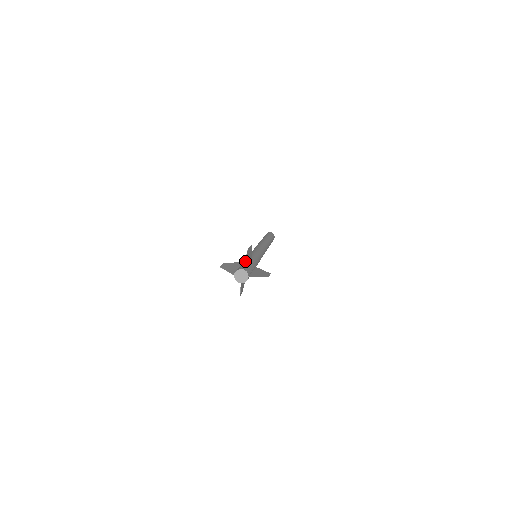
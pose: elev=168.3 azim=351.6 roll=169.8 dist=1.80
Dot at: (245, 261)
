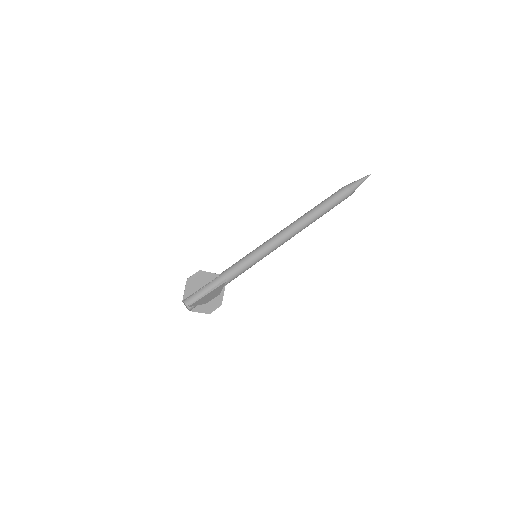
Dot at: (190, 290)
